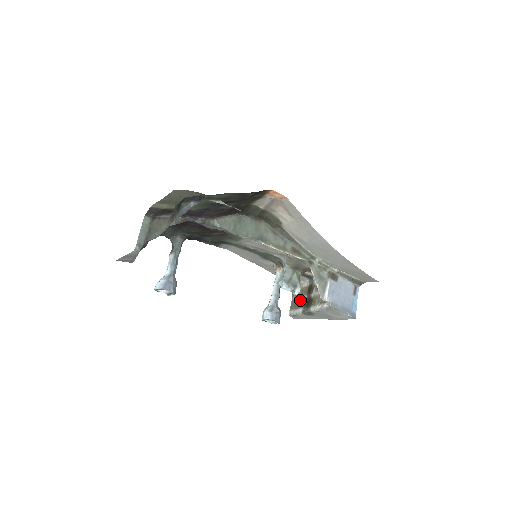
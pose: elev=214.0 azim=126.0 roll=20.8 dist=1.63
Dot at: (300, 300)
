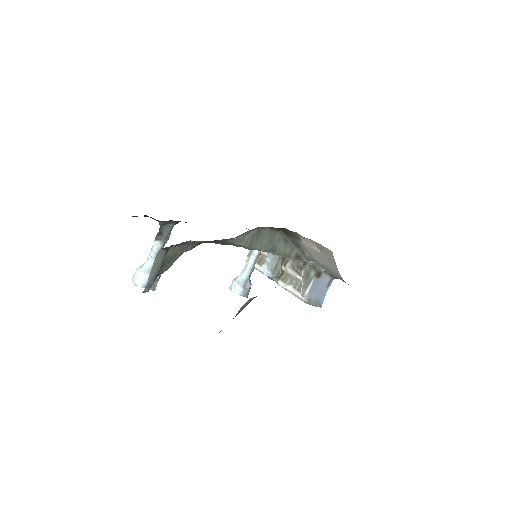
Dot at: (265, 258)
